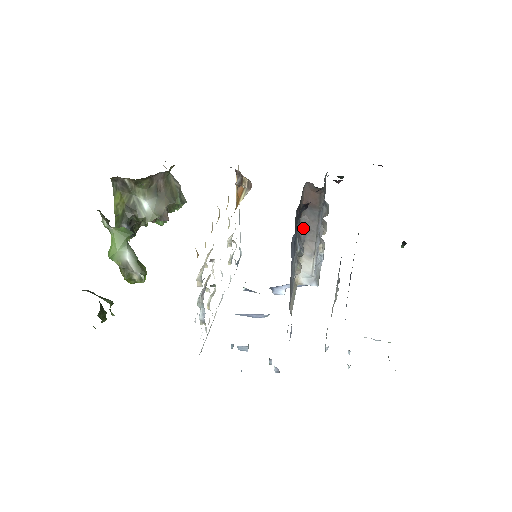
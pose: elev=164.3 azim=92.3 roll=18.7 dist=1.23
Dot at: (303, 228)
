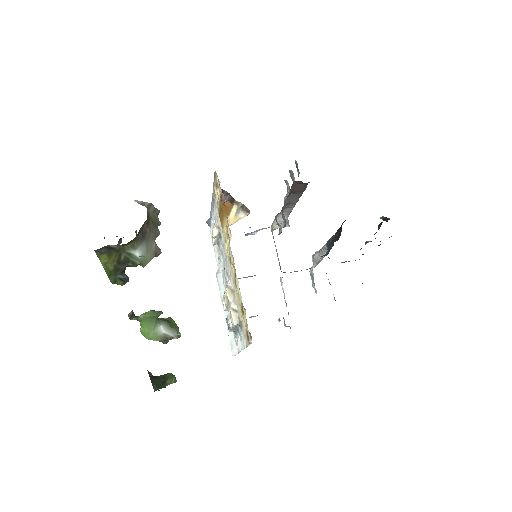
Dot at: (285, 205)
